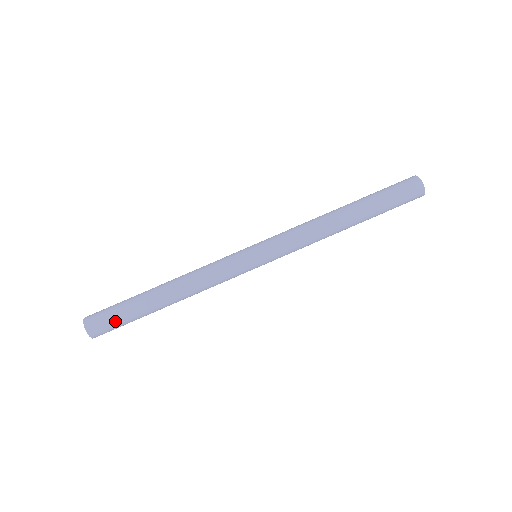
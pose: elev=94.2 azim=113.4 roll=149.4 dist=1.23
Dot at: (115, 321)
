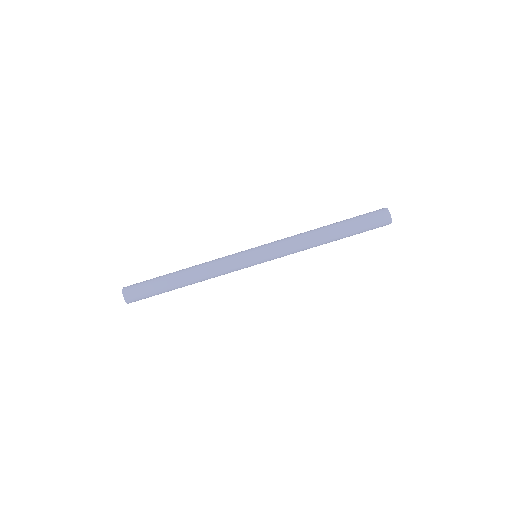
Dot at: (148, 297)
